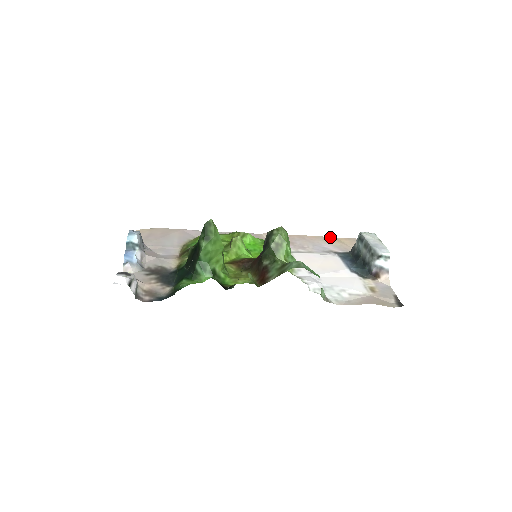
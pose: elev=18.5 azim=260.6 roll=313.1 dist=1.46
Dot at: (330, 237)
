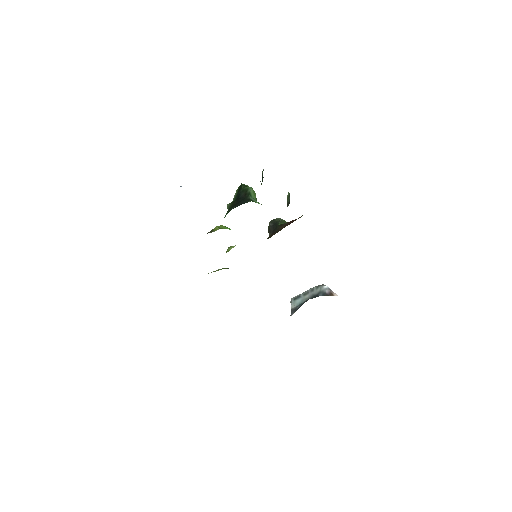
Dot at: occluded
